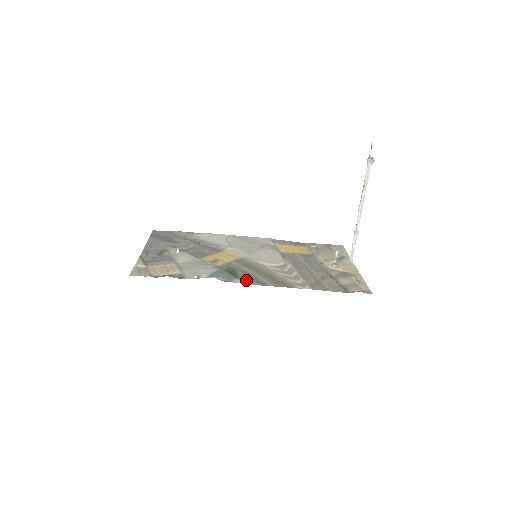
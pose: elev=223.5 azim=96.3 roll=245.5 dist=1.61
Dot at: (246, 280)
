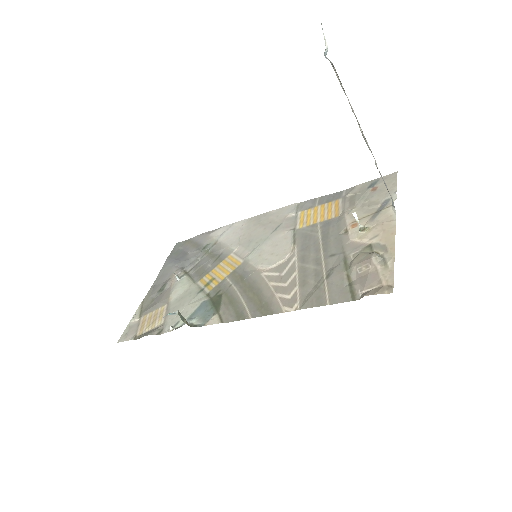
Dot at: (224, 314)
